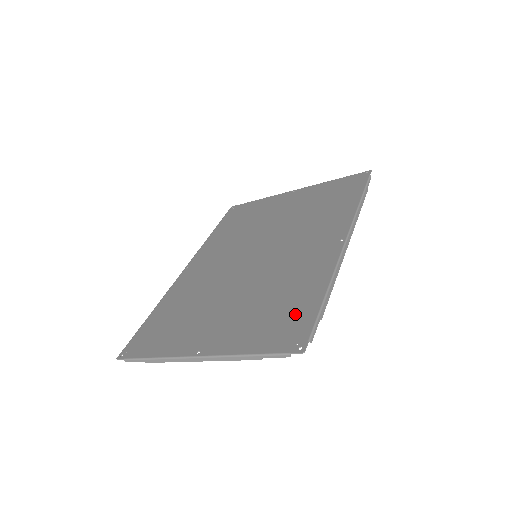
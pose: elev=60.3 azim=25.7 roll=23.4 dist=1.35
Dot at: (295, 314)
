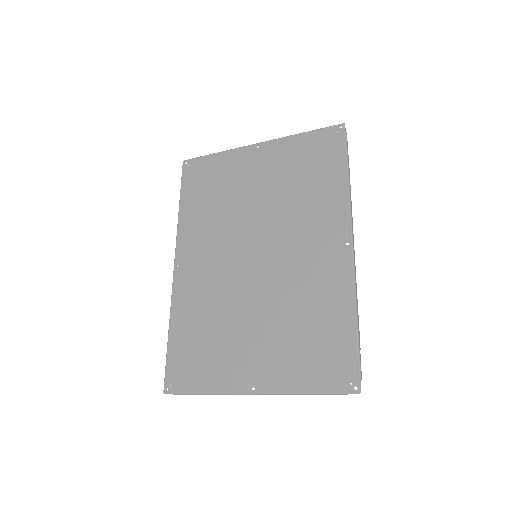
Dot at: (335, 346)
